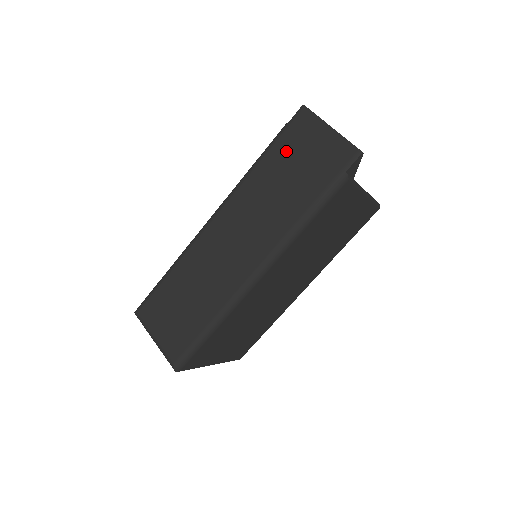
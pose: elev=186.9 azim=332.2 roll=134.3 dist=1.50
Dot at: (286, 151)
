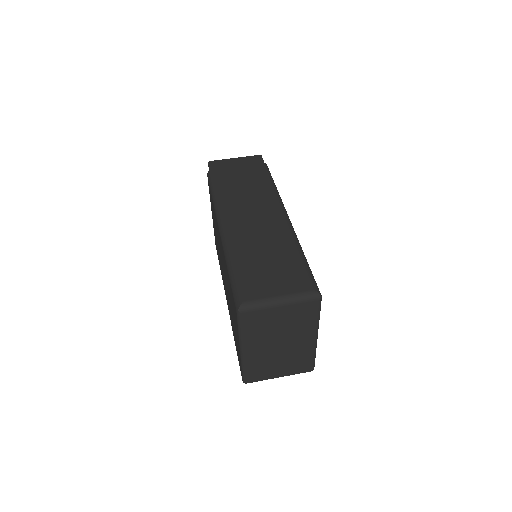
Dot at: (225, 175)
